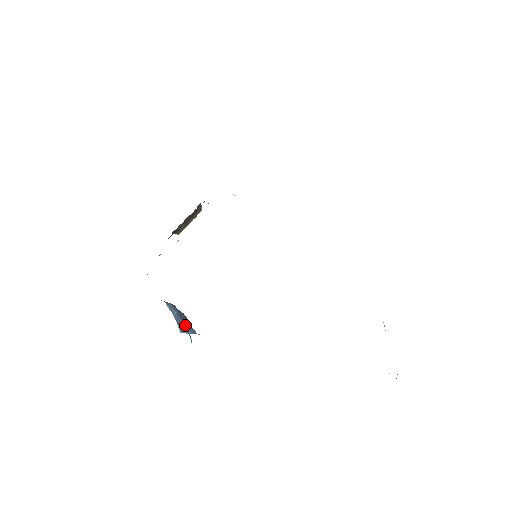
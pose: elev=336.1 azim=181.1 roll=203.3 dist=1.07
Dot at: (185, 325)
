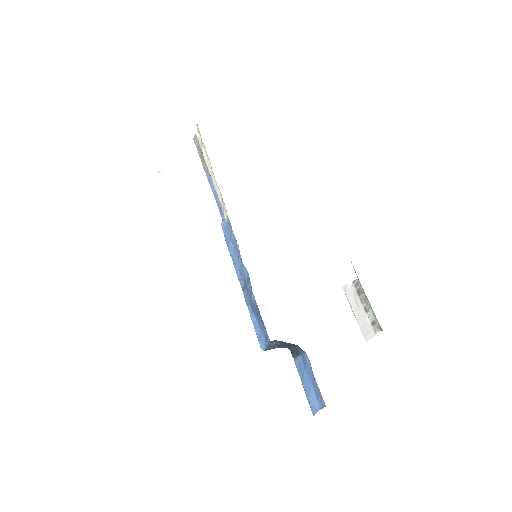
Dot at: (277, 347)
